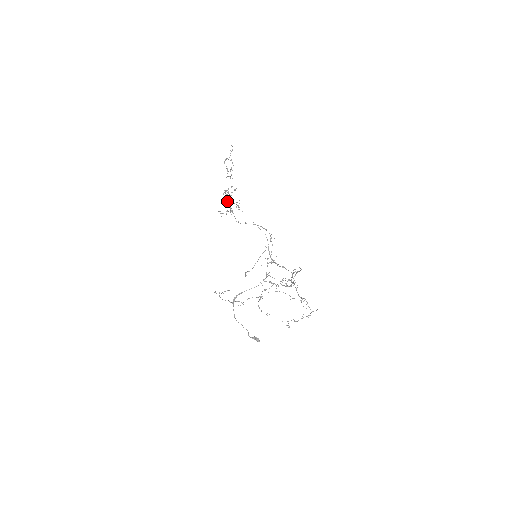
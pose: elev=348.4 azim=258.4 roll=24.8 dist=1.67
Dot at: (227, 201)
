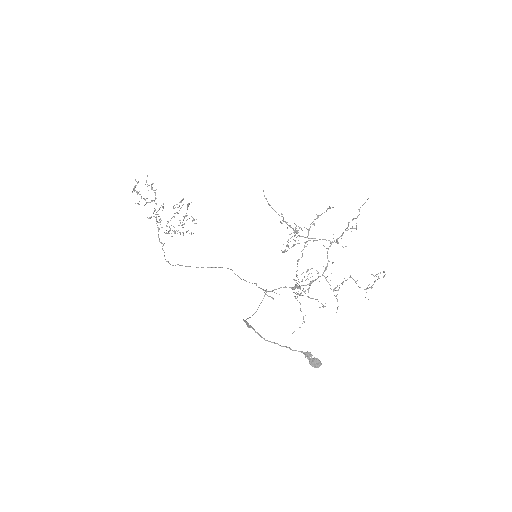
Dot at: occluded
